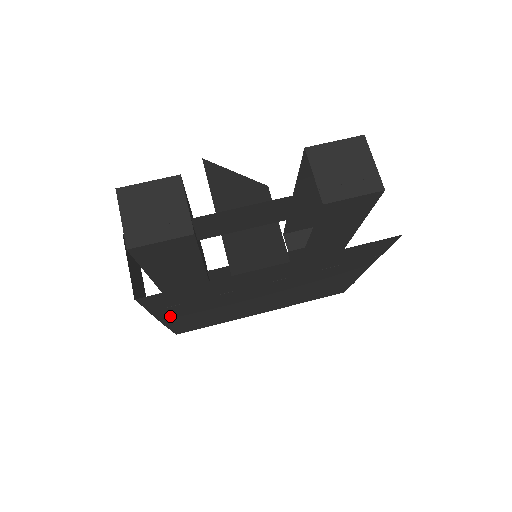
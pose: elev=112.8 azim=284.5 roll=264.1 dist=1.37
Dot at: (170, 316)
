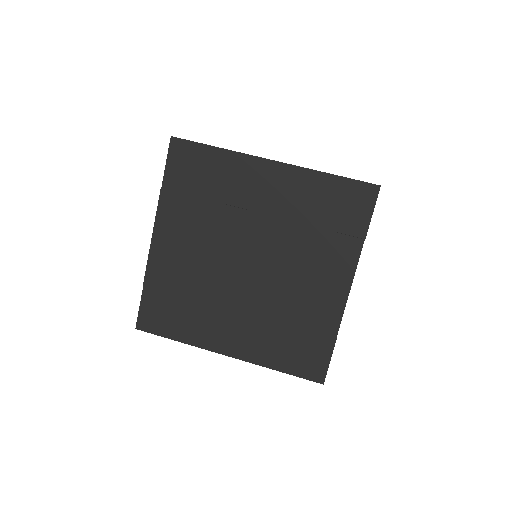
Dot at: (165, 229)
